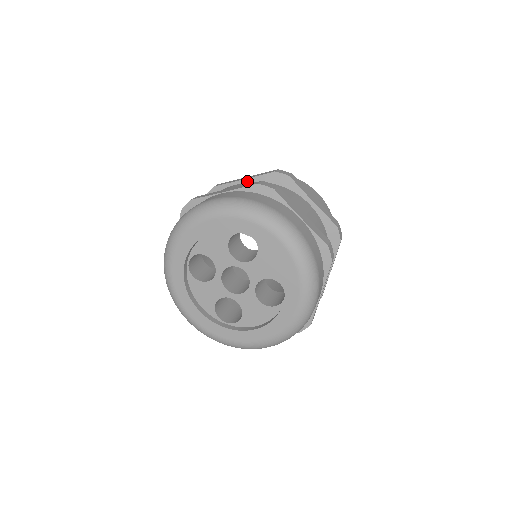
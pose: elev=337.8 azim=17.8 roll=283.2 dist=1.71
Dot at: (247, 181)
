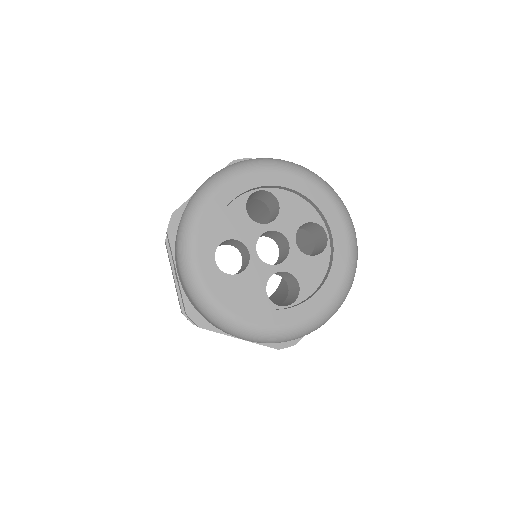
Dot at: occluded
